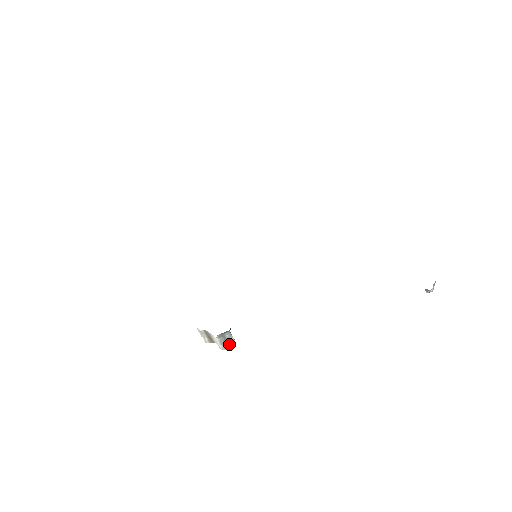
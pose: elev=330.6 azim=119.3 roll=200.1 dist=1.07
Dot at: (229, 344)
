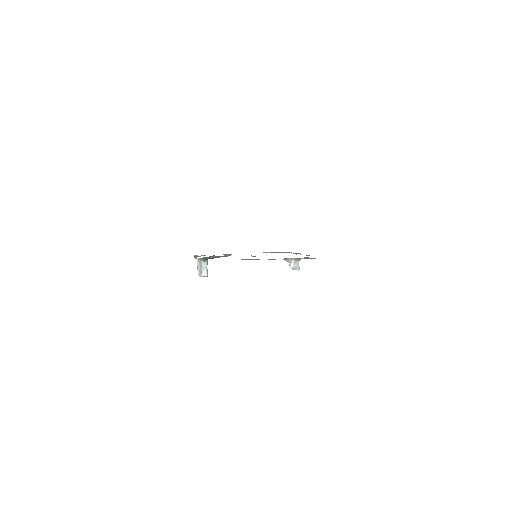
Dot at: (202, 274)
